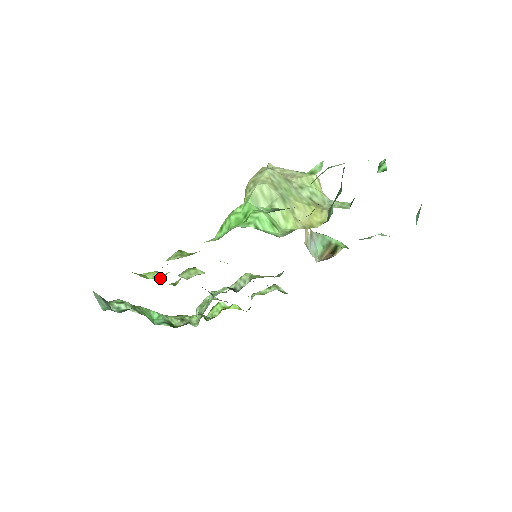
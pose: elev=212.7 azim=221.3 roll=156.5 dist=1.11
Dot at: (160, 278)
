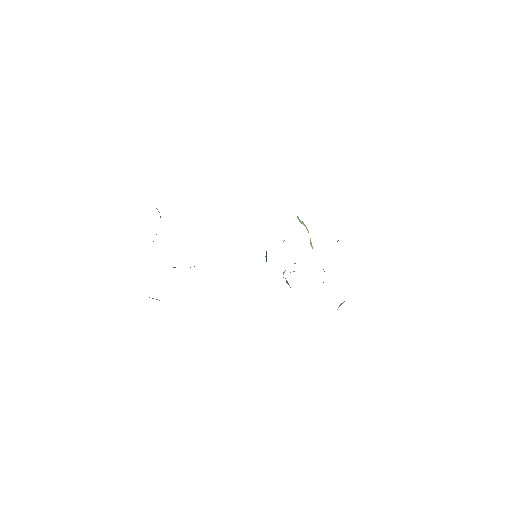
Dot at: occluded
